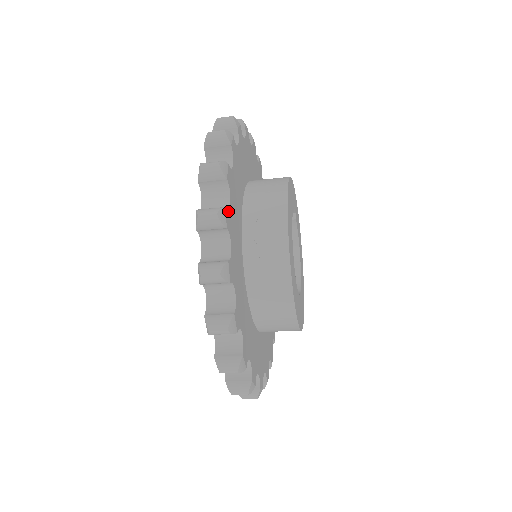
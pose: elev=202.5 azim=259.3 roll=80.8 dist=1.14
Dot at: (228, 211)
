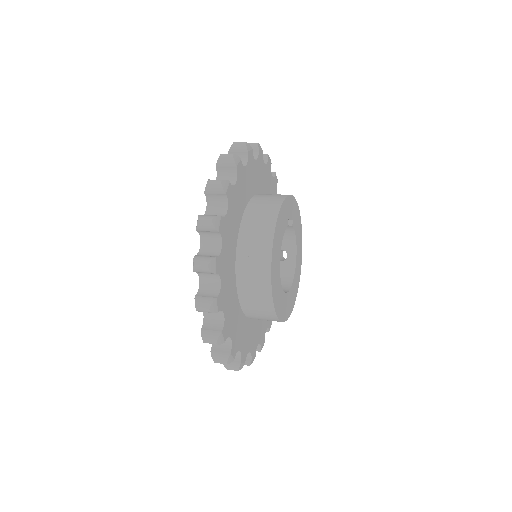
Dot at: (219, 257)
